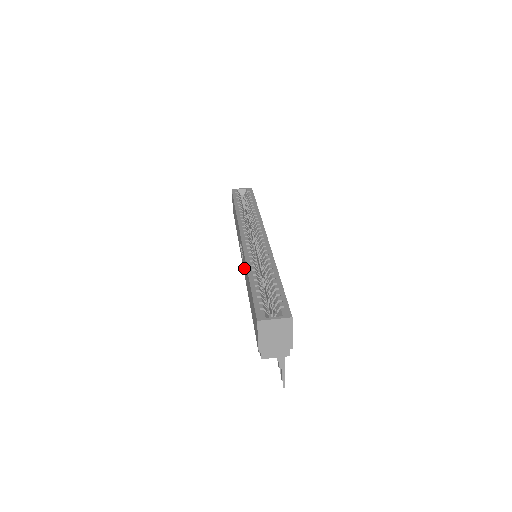
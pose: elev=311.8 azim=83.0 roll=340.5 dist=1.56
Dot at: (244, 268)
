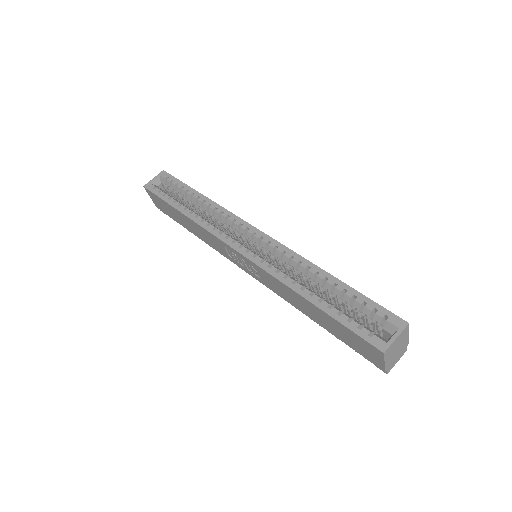
Dot at: (266, 282)
